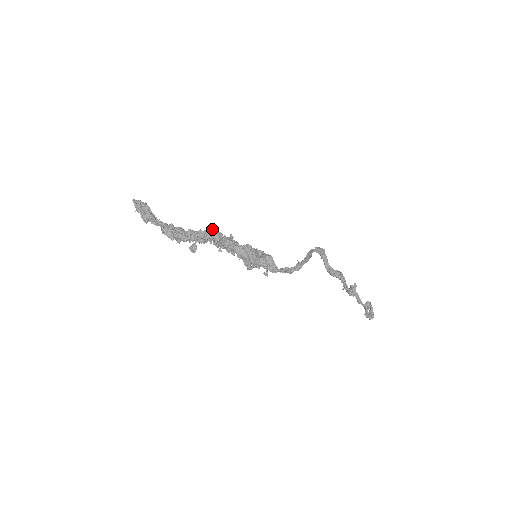
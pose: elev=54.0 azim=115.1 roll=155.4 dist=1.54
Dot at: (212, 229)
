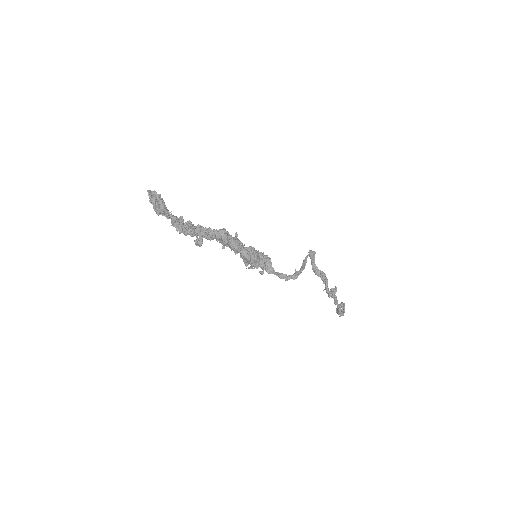
Dot at: occluded
